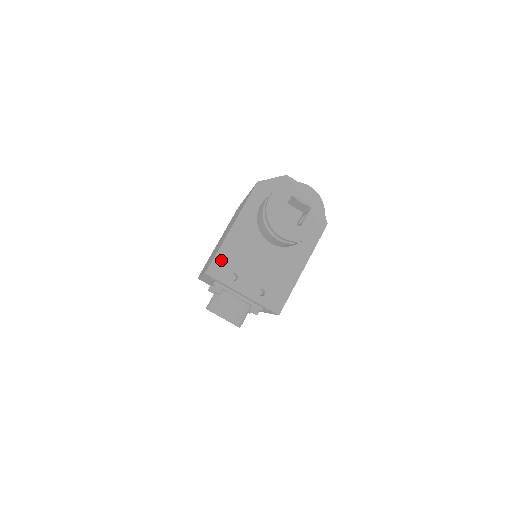
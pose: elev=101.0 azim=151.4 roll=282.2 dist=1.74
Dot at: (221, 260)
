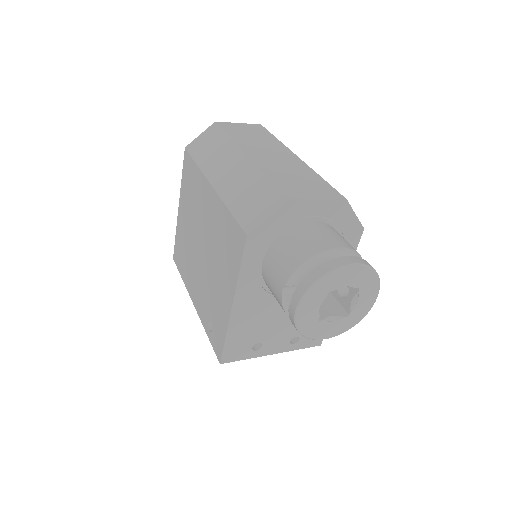
Dot at: (234, 343)
